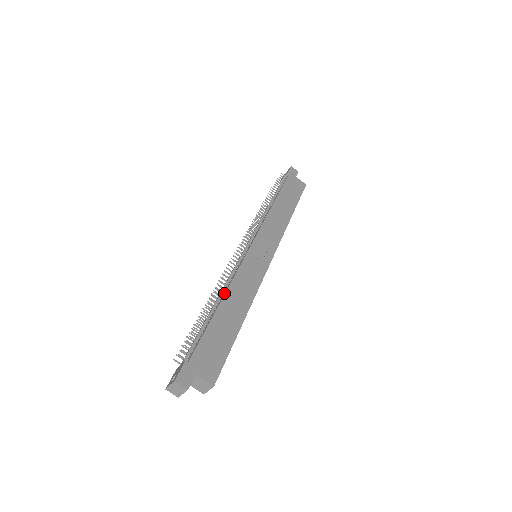
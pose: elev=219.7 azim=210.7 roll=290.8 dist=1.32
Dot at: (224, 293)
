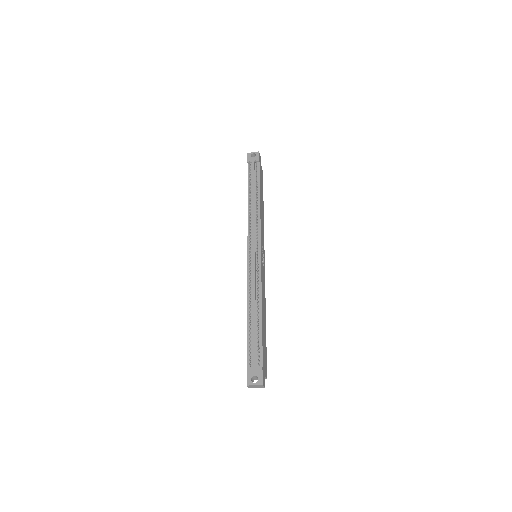
Dot at: (260, 302)
